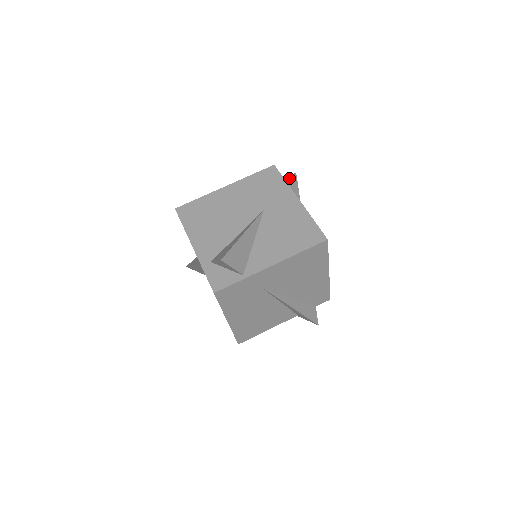
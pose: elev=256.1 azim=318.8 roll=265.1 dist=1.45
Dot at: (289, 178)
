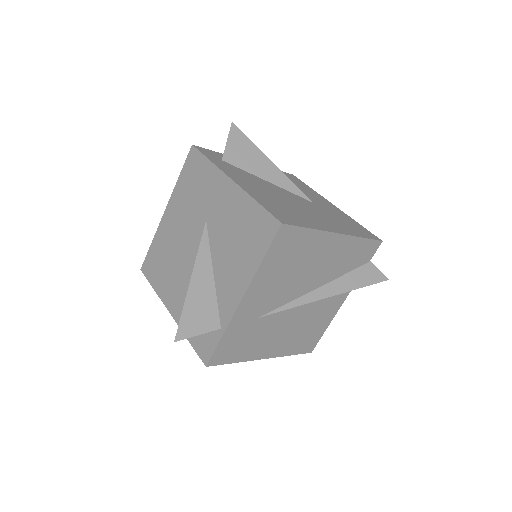
Dot at: (228, 137)
